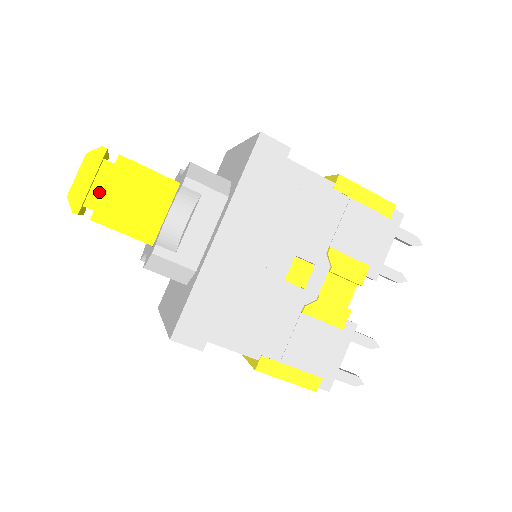
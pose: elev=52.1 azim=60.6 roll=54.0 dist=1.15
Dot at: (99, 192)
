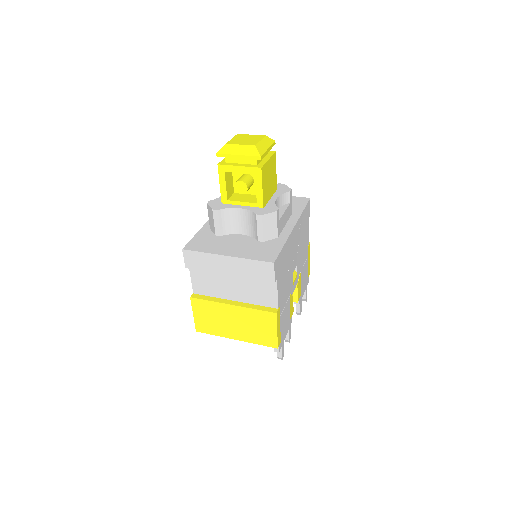
Dot at: occluded
